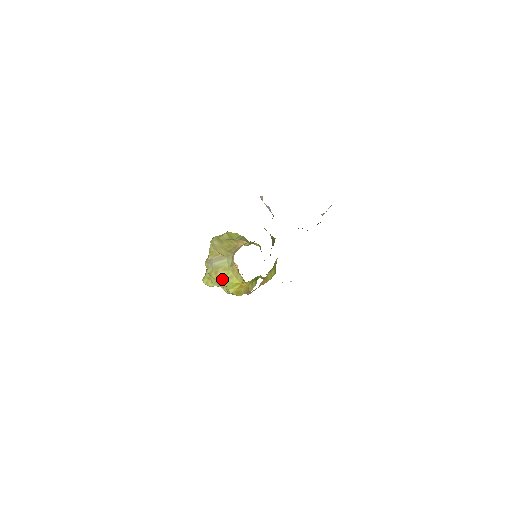
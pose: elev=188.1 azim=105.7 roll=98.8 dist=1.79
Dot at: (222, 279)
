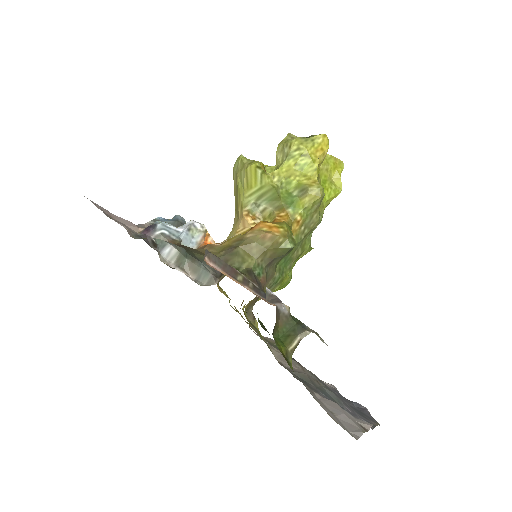
Dot at: occluded
